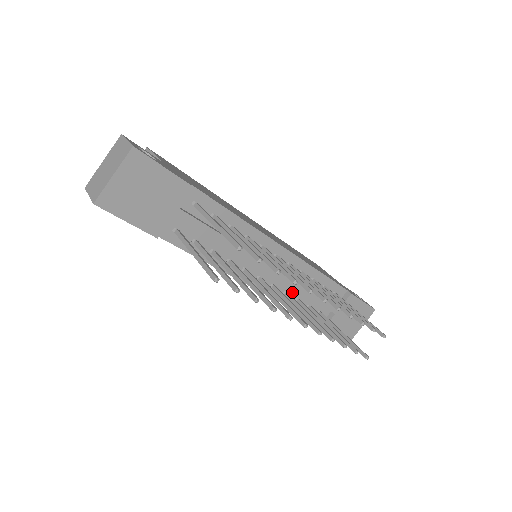
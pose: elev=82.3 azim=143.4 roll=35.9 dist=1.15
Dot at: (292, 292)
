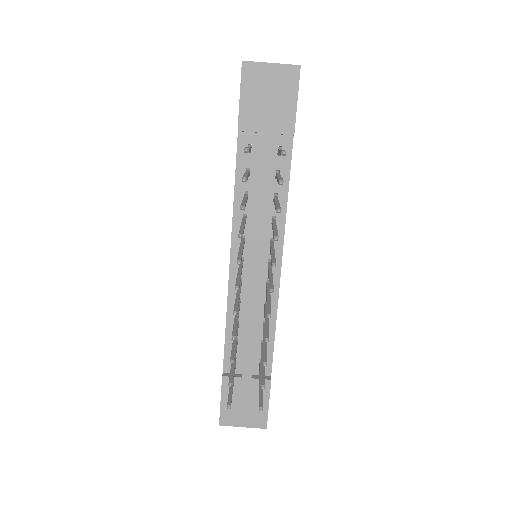
Dot at: (243, 309)
